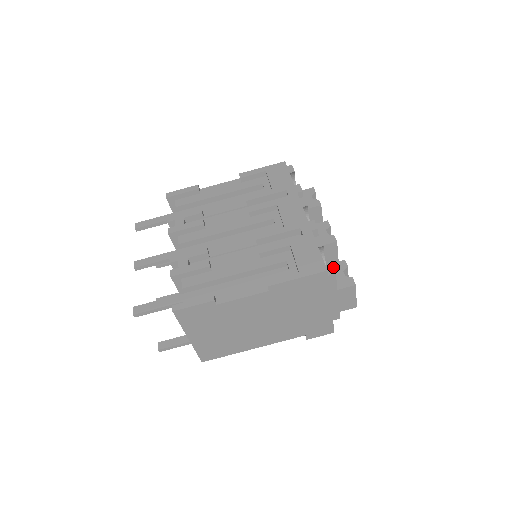
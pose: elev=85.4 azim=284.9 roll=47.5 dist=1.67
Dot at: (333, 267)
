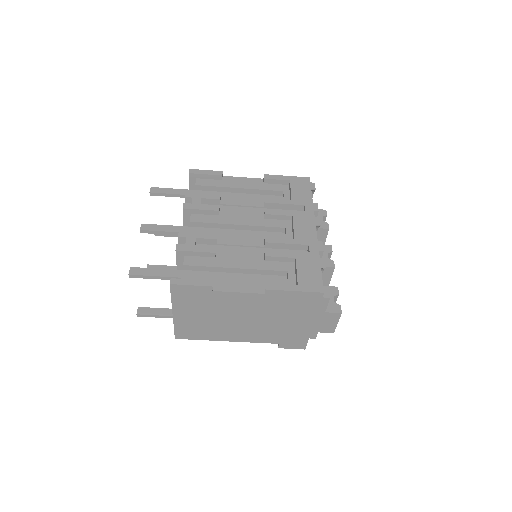
Dot at: occluded
